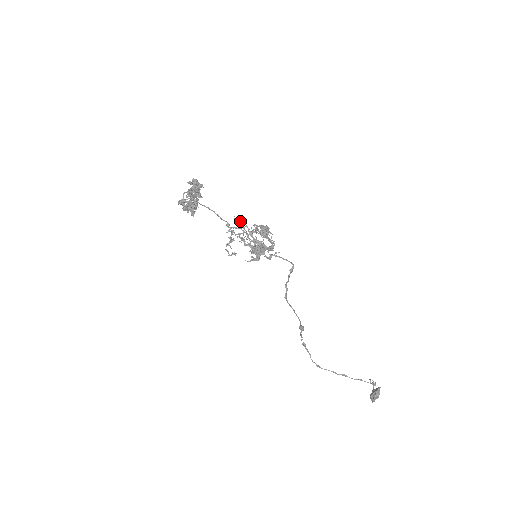
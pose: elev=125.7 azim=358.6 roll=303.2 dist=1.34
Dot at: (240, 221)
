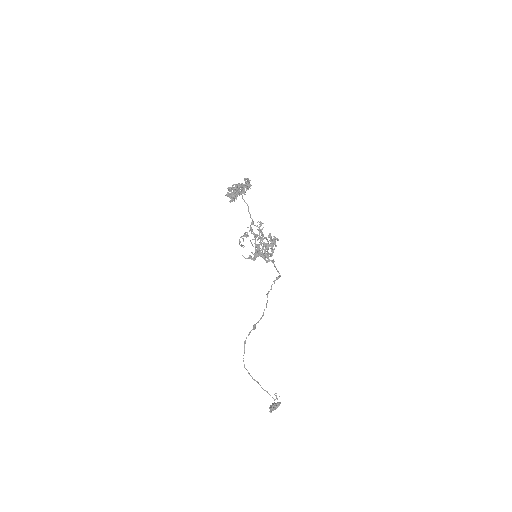
Dot at: (261, 225)
